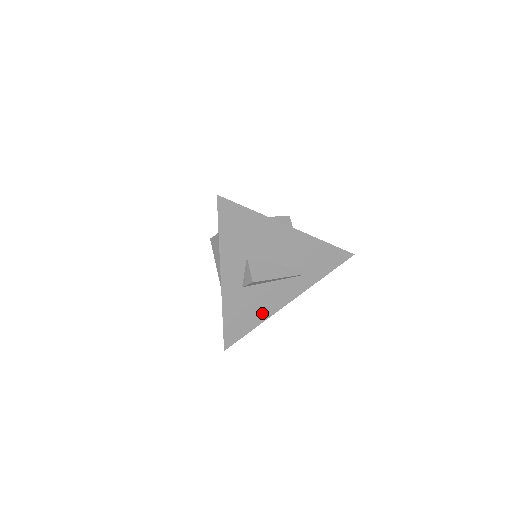
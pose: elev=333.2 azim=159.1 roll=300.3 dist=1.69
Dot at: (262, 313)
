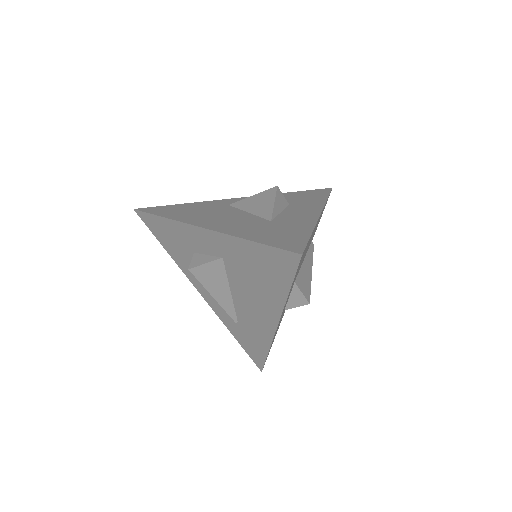
Dot at: occluded
